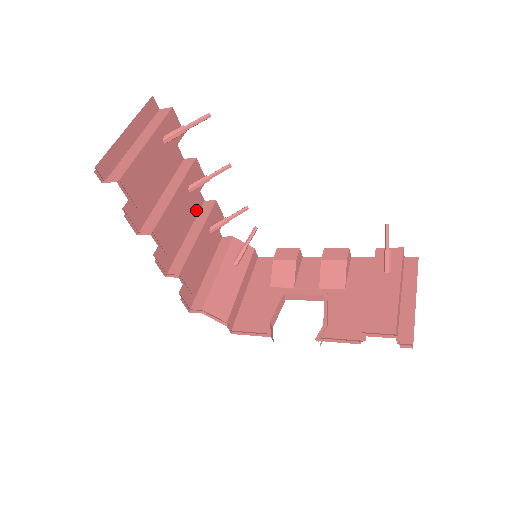
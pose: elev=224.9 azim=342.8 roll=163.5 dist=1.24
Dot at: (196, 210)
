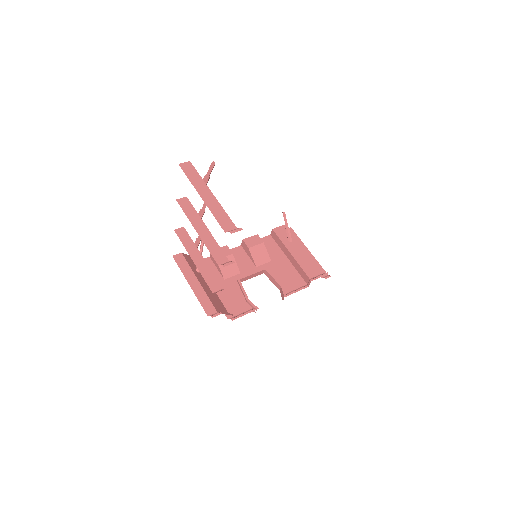
Dot at: (181, 239)
